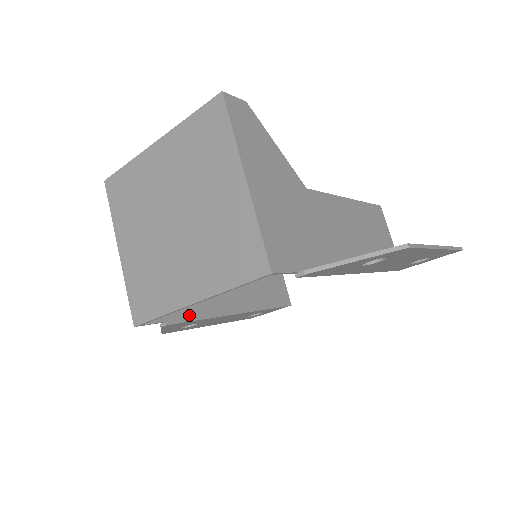
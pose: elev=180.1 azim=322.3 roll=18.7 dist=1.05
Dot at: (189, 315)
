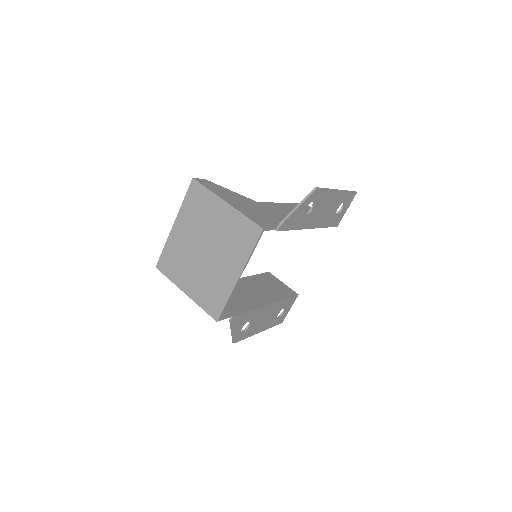
Dot at: (242, 310)
